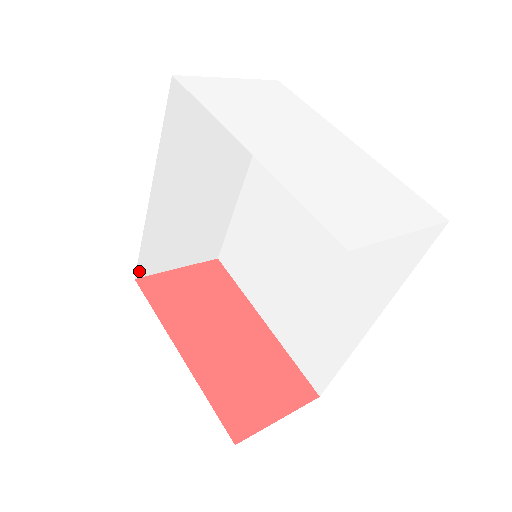
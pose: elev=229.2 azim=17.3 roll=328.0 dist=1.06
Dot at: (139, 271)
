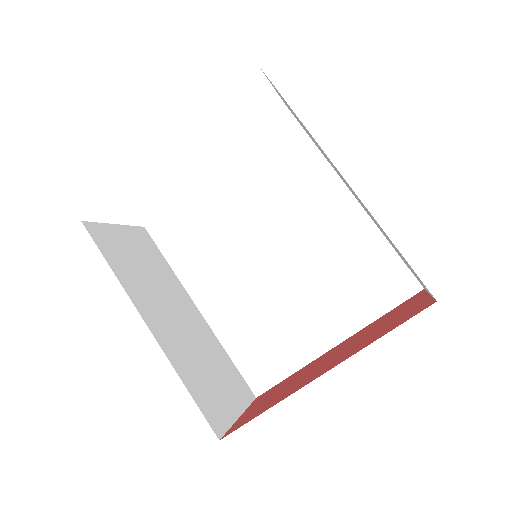
Dot at: (213, 428)
